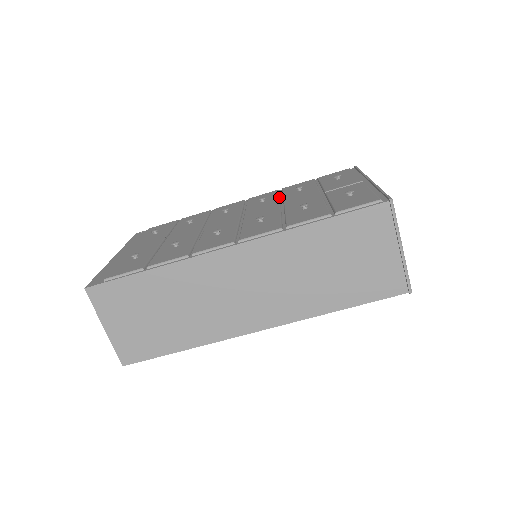
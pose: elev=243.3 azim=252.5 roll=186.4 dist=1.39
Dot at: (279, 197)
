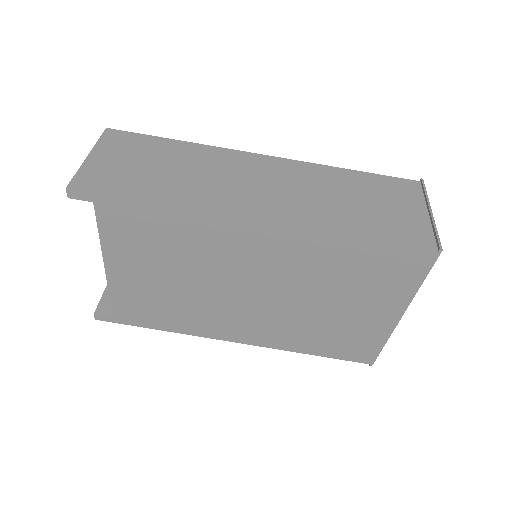
Dot at: occluded
